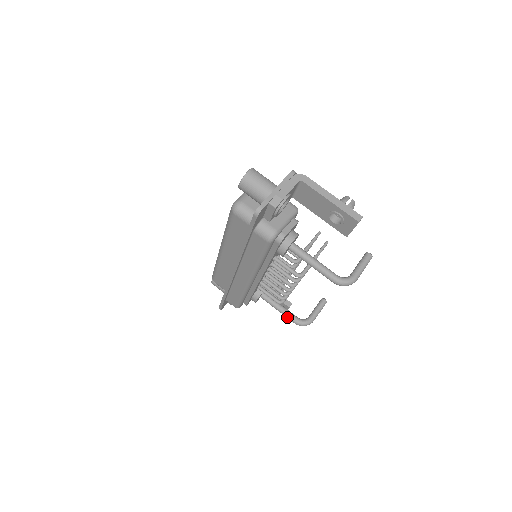
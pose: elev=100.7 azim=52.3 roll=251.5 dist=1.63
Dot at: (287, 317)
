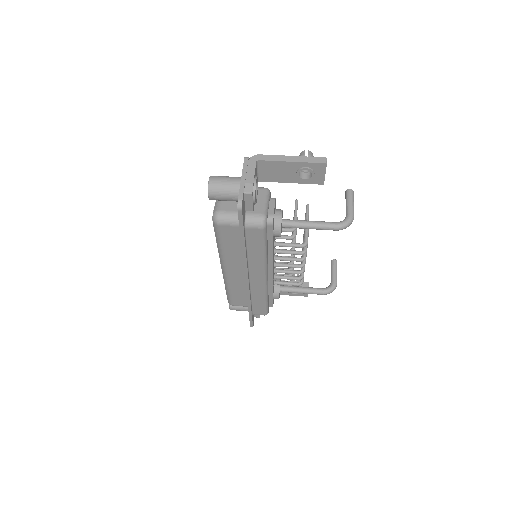
Dot at: occluded
